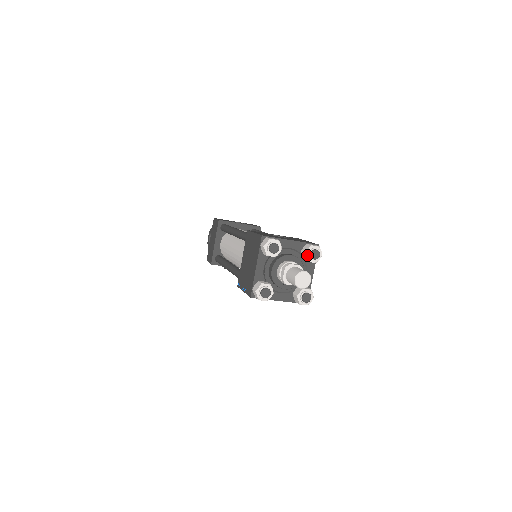
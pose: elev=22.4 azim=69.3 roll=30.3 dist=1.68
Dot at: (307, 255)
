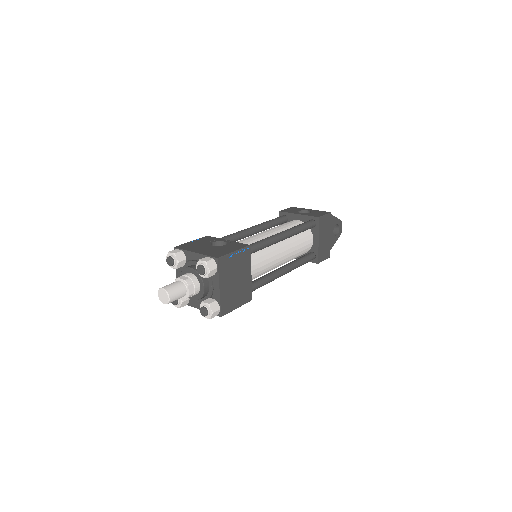
Dot at: (197, 269)
